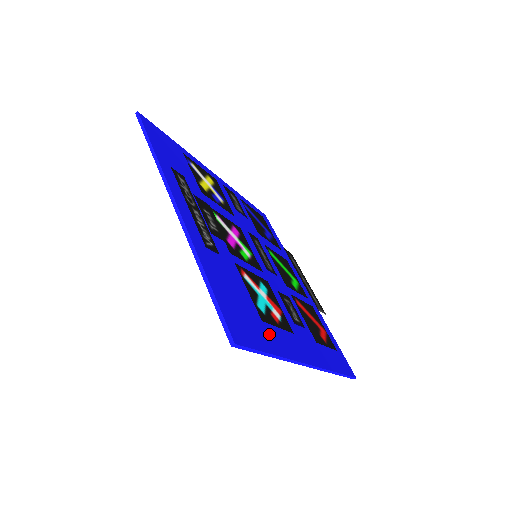
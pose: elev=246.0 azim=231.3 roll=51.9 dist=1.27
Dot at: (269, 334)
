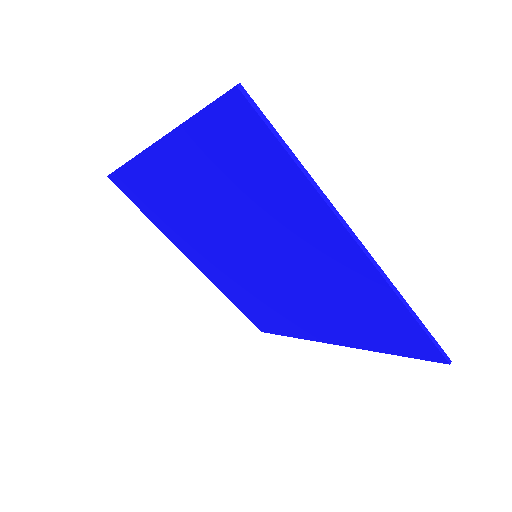
Dot at: (287, 179)
